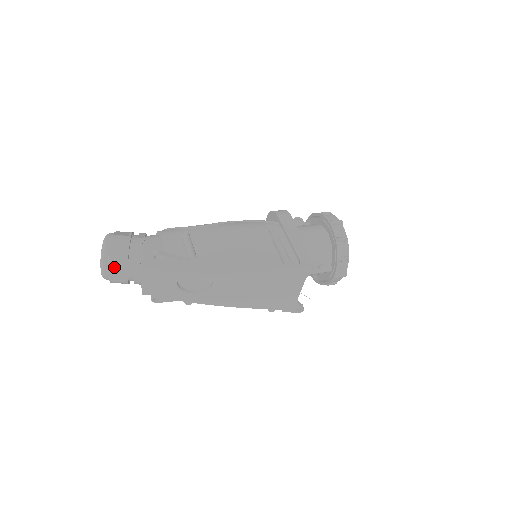
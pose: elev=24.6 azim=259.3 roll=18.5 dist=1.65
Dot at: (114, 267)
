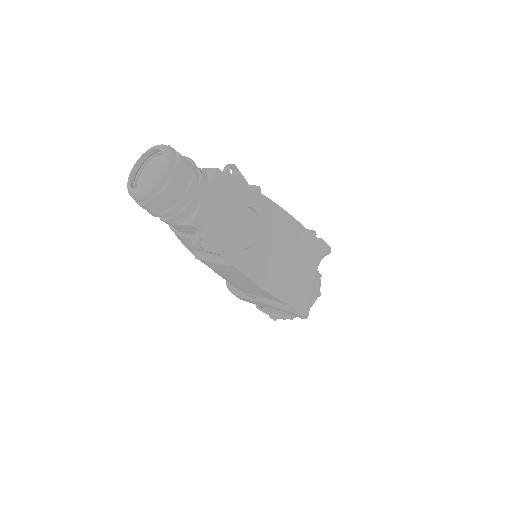
Dot at: (184, 165)
